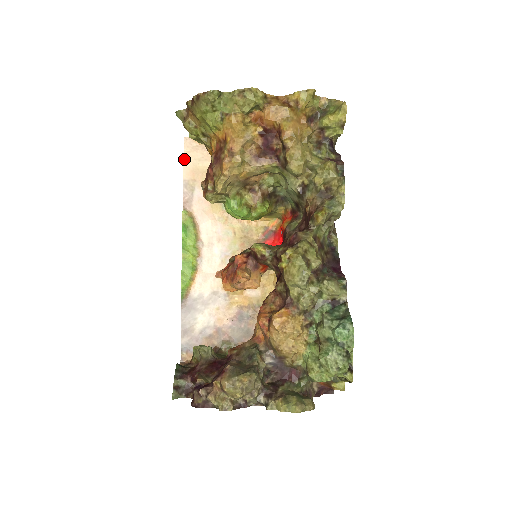
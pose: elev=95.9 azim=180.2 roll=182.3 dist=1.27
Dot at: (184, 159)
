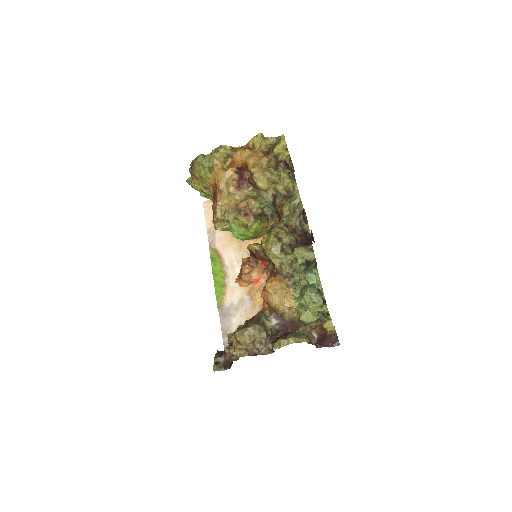
Dot at: (205, 215)
